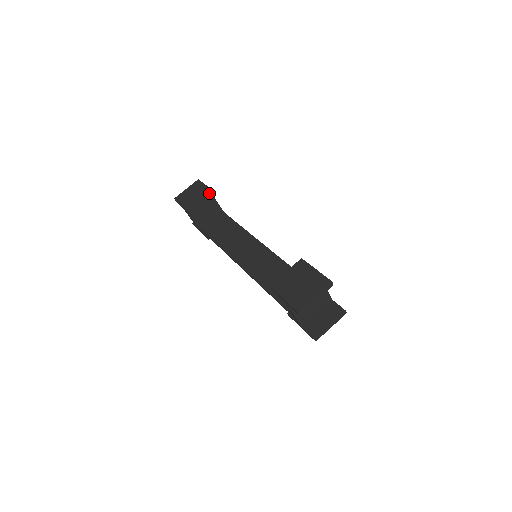
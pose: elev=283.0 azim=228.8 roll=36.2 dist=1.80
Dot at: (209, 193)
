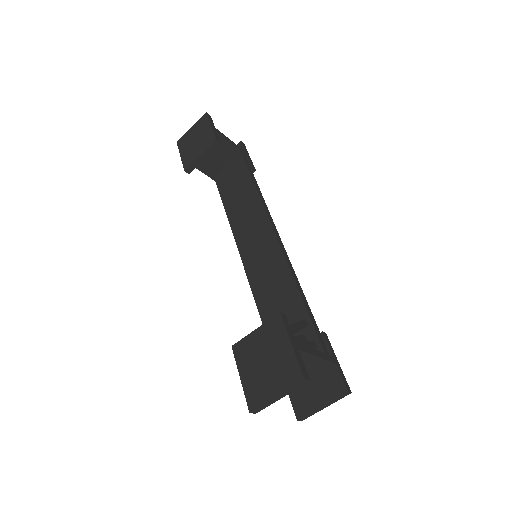
Dot at: (210, 142)
